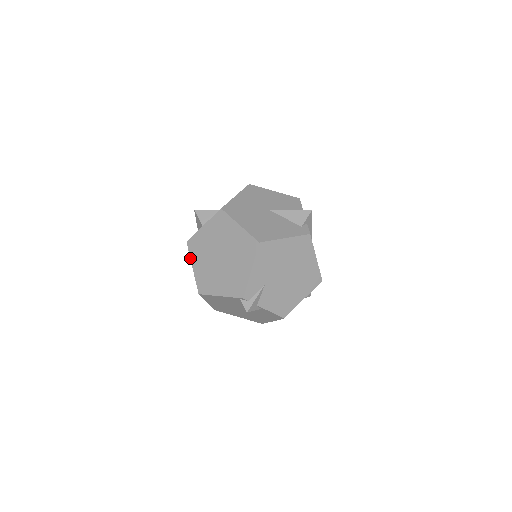
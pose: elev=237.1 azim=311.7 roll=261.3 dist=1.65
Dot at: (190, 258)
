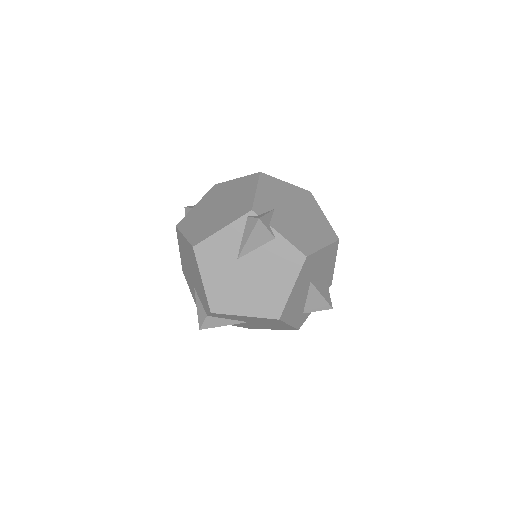
Dot at: (180, 232)
